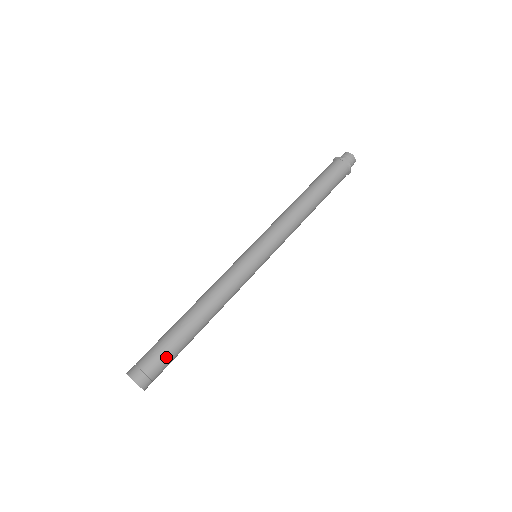
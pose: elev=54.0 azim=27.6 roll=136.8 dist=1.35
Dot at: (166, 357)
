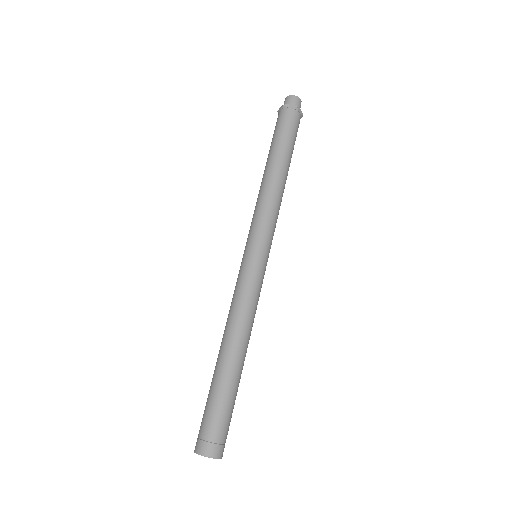
Dot at: (221, 412)
